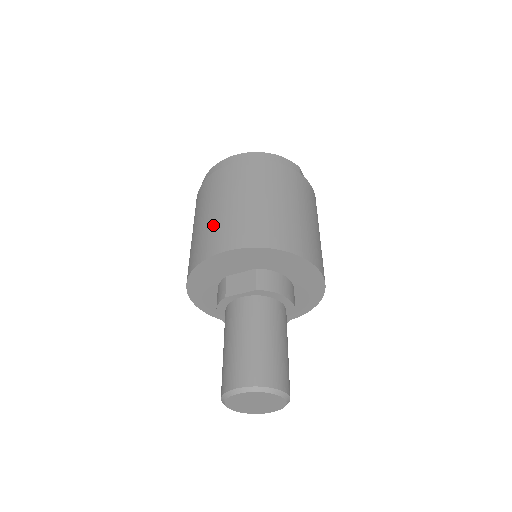
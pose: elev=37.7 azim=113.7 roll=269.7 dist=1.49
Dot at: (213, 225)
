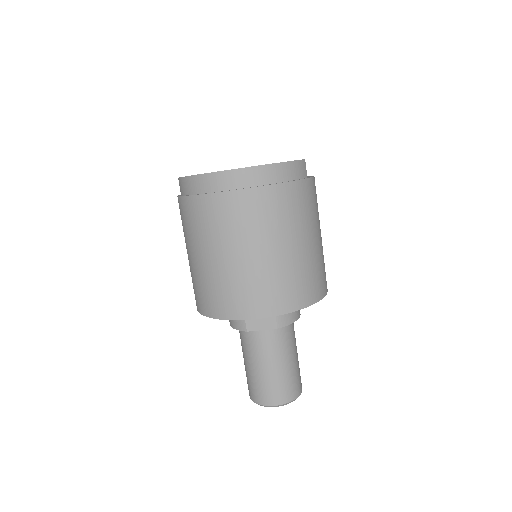
Dot at: (233, 281)
